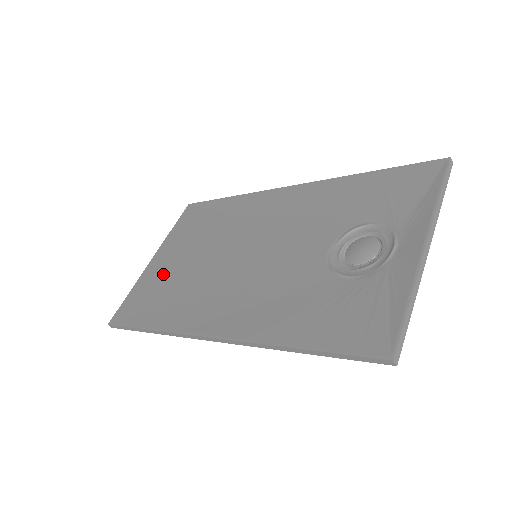
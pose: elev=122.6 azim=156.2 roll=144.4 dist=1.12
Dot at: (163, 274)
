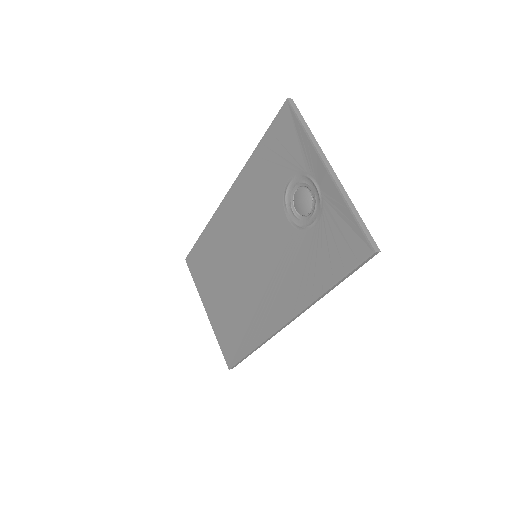
Dot at: (222, 314)
